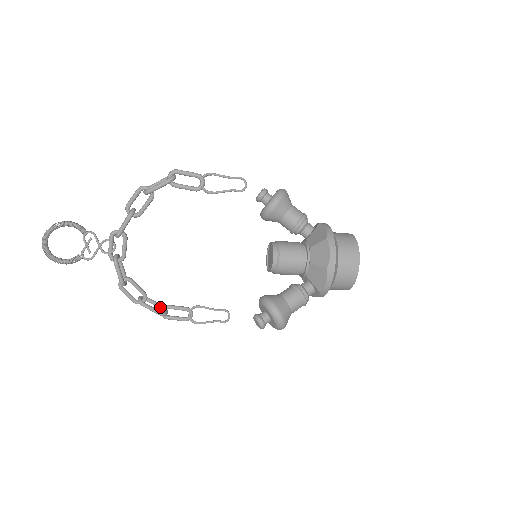
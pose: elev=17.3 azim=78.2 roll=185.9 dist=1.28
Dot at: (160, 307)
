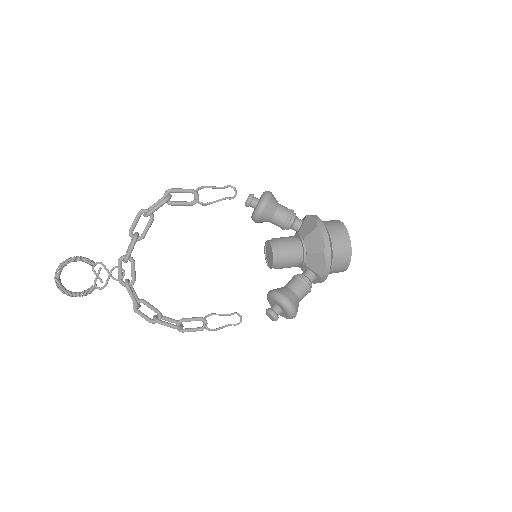
Dot at: (175, 322)
